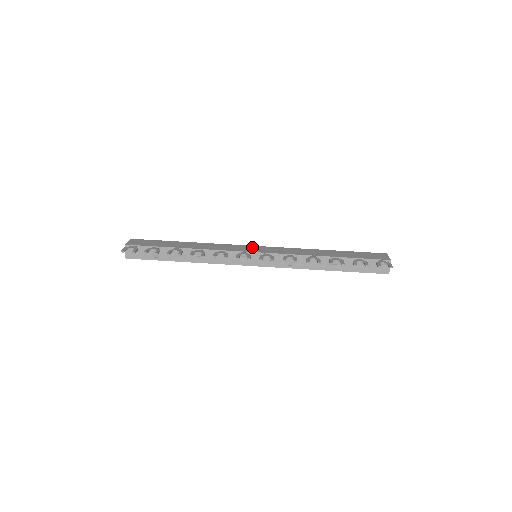
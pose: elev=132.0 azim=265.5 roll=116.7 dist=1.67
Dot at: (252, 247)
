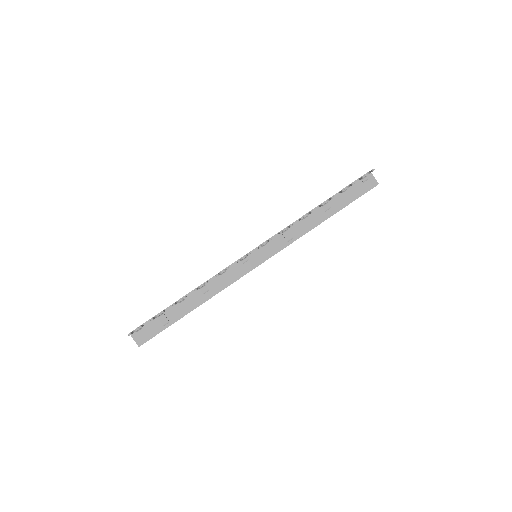
Dot at: occluded
